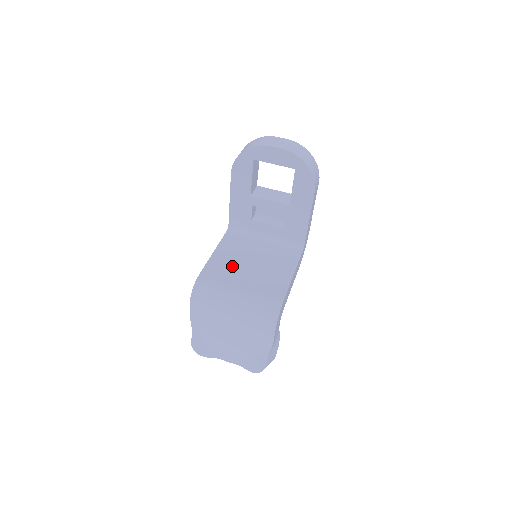
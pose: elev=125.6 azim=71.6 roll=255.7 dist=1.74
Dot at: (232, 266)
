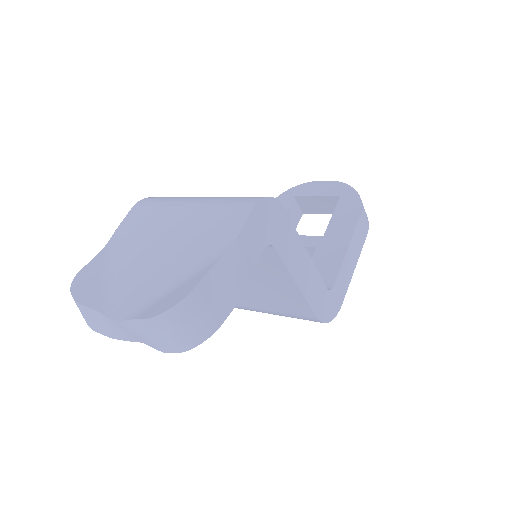
Dot at: occluded
